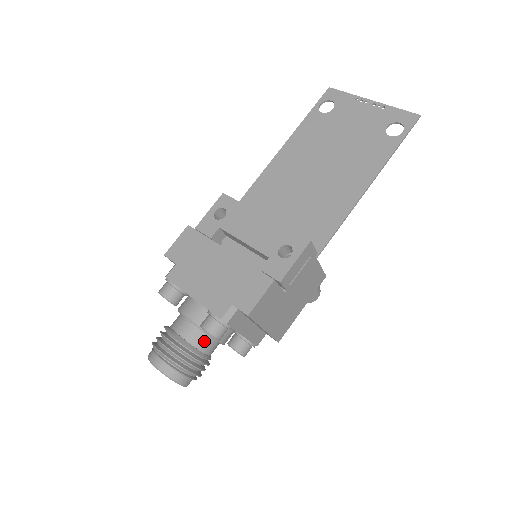
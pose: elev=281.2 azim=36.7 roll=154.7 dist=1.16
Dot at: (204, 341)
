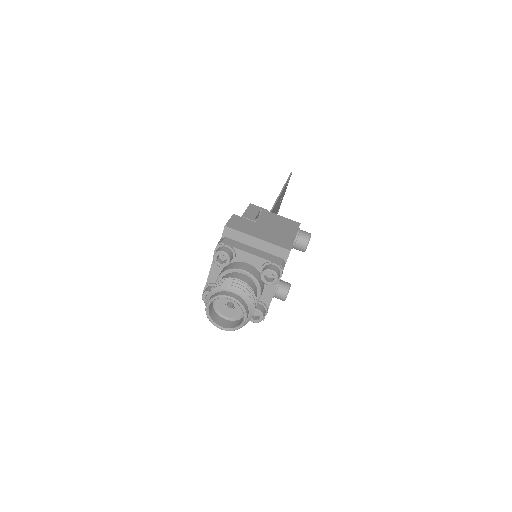
Dot at: (231, 276)
